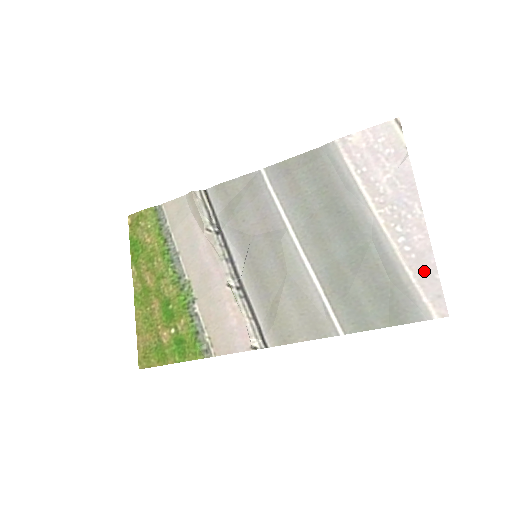
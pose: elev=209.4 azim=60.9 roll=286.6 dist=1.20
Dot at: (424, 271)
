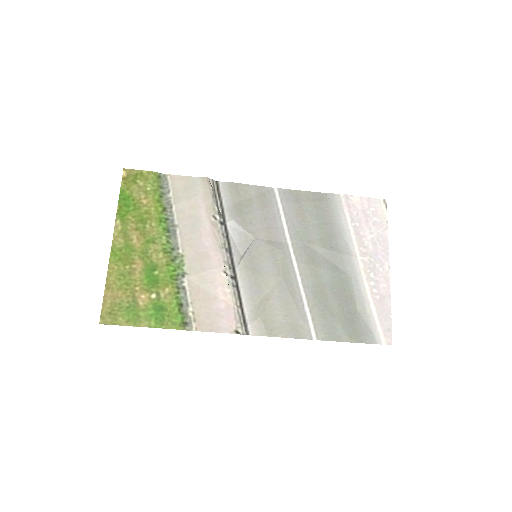
Dot at: (383, 310)
